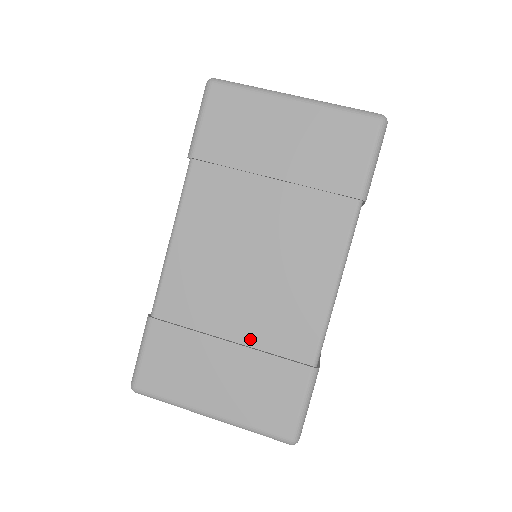
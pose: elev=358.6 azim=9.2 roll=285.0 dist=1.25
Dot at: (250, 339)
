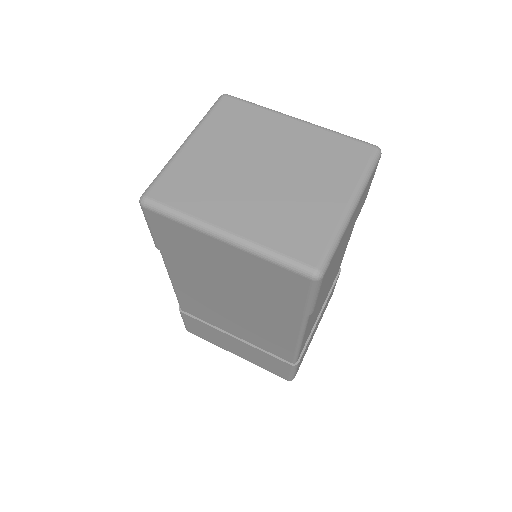
Dot at: (247, 340)
